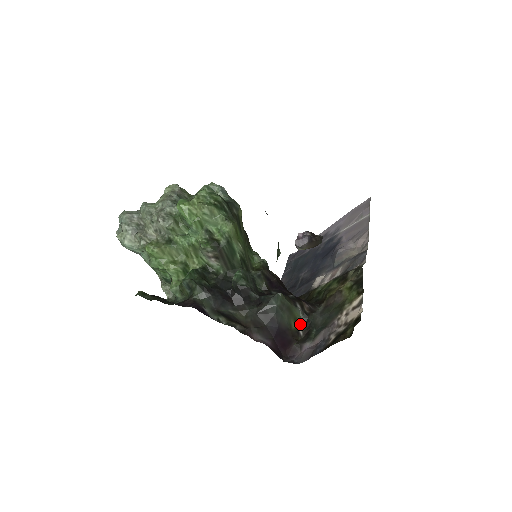
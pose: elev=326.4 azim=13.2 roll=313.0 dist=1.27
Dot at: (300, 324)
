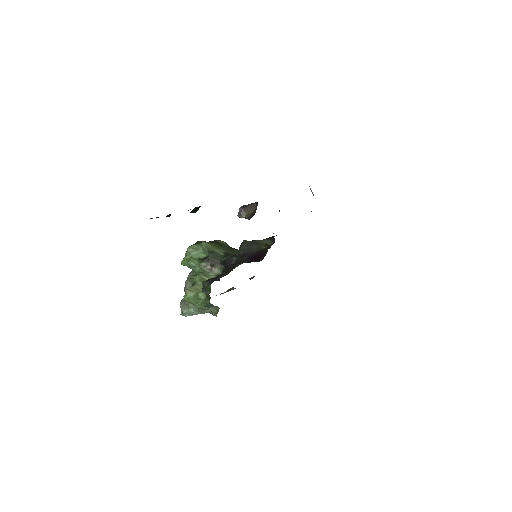
Dot at: occluded
